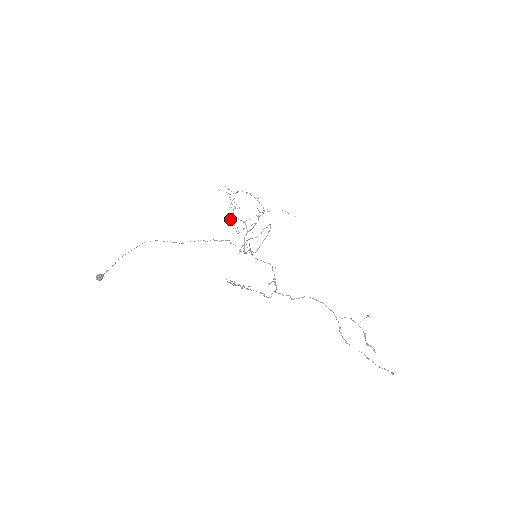
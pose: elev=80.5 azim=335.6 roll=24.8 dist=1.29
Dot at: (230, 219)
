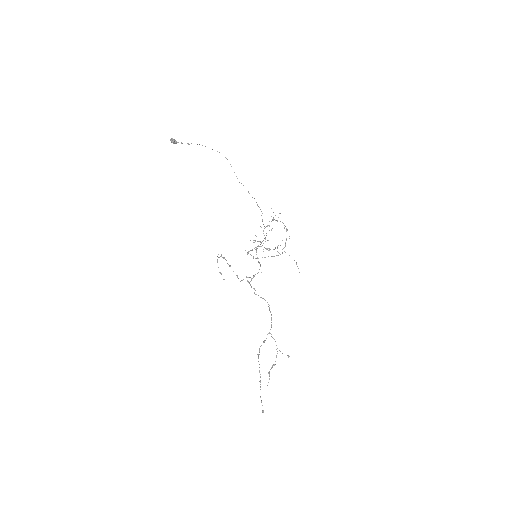
Dot at: occluded
